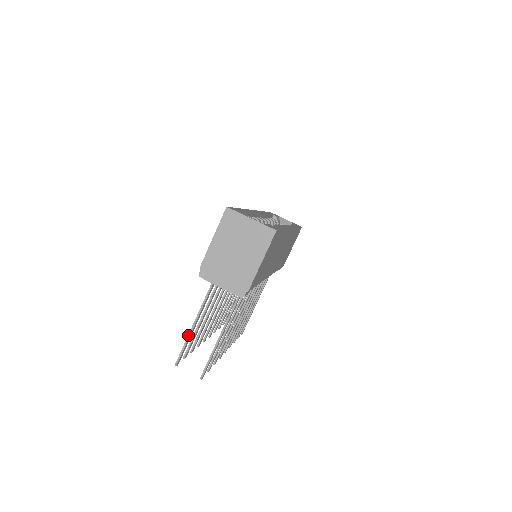
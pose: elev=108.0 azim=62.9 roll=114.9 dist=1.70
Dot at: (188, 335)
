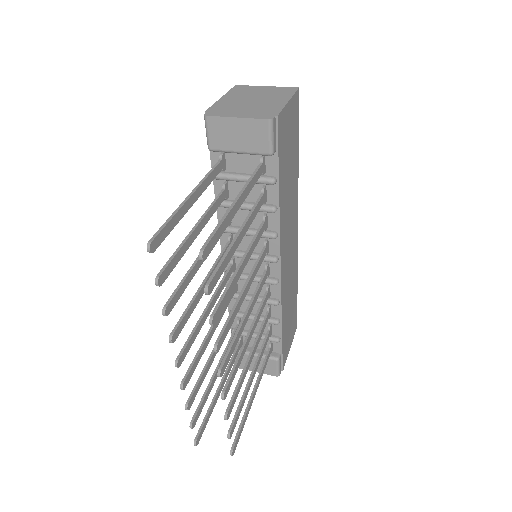
Dot at: (176, 209)
